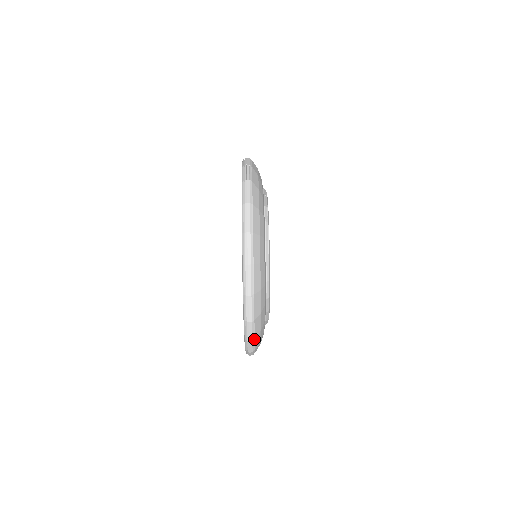
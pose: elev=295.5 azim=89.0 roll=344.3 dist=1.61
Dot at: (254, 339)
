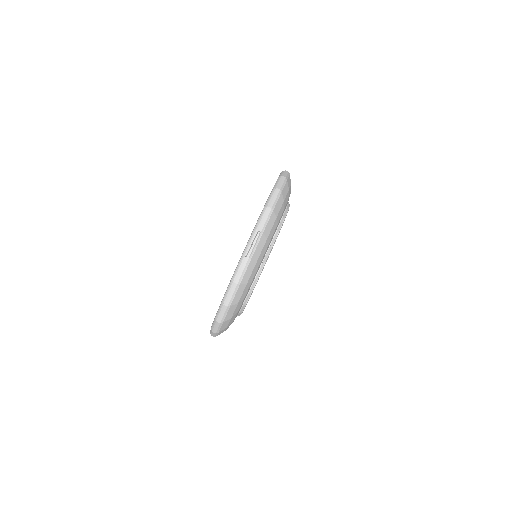
Dot at: occluded
